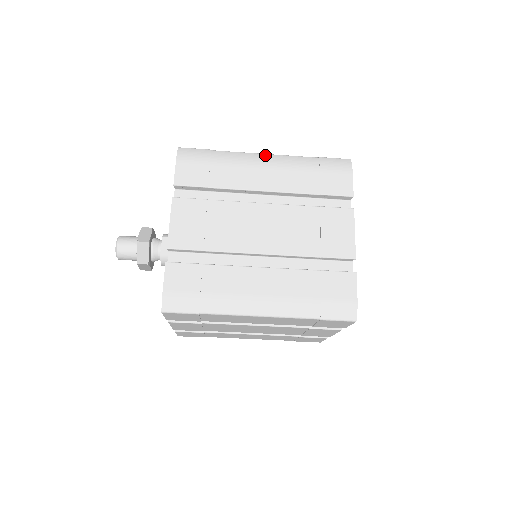
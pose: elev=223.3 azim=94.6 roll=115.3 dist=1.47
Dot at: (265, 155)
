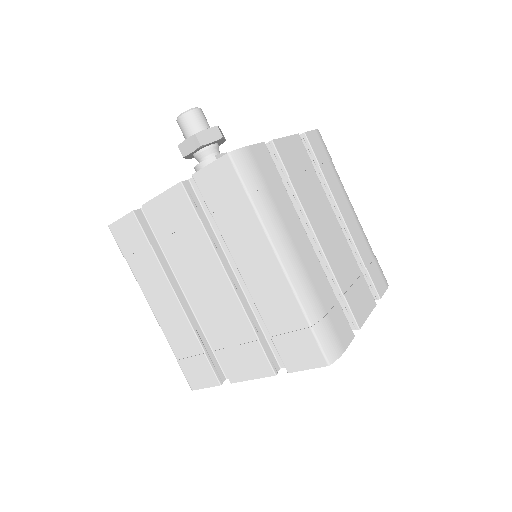
Dot at: occluded
